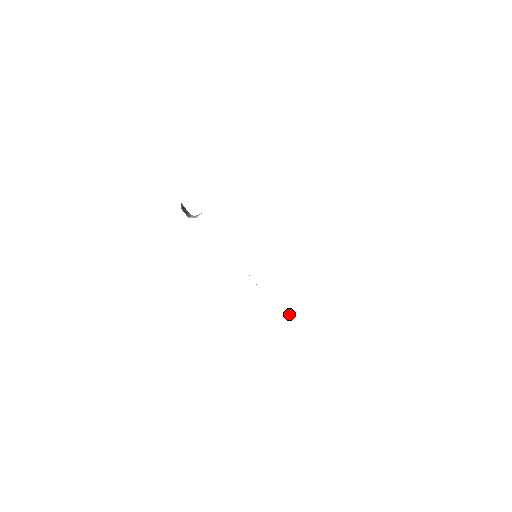
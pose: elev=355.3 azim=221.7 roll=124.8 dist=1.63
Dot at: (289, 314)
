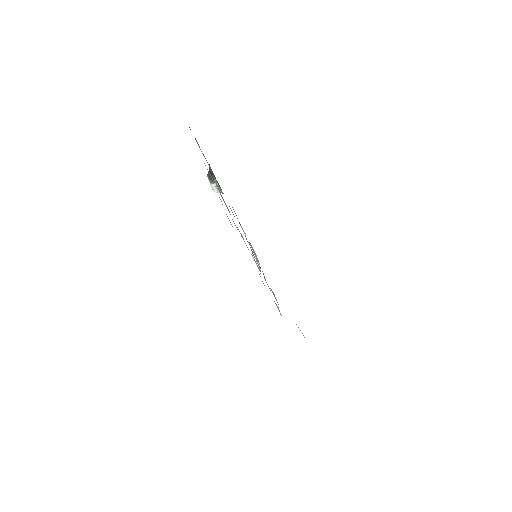
Dot at: (280, 313)
